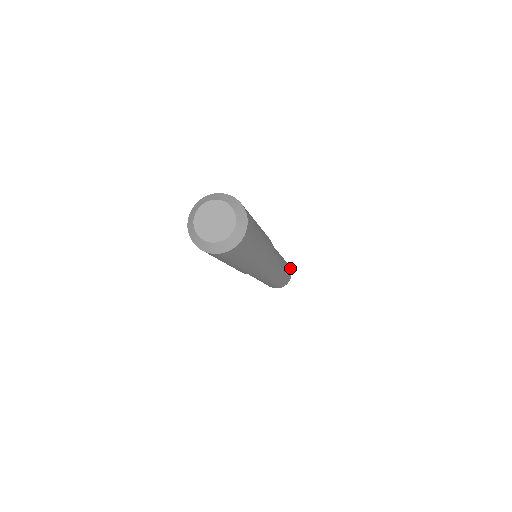
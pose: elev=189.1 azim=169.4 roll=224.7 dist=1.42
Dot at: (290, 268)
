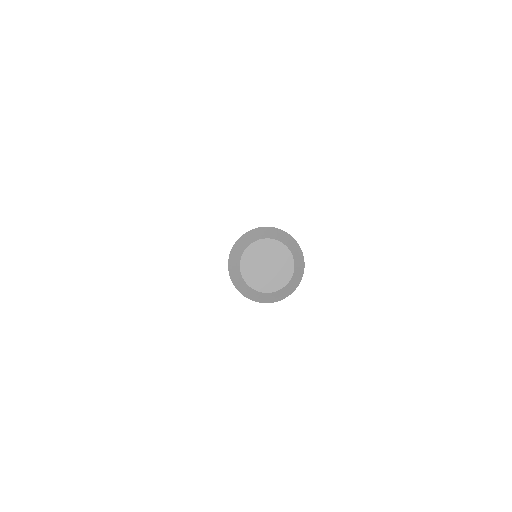
Dot at: occluded
